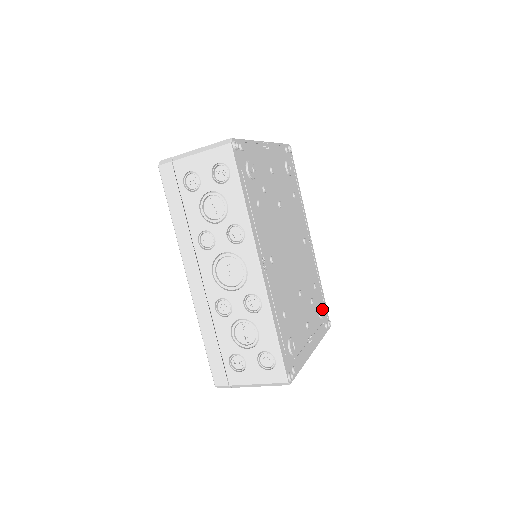
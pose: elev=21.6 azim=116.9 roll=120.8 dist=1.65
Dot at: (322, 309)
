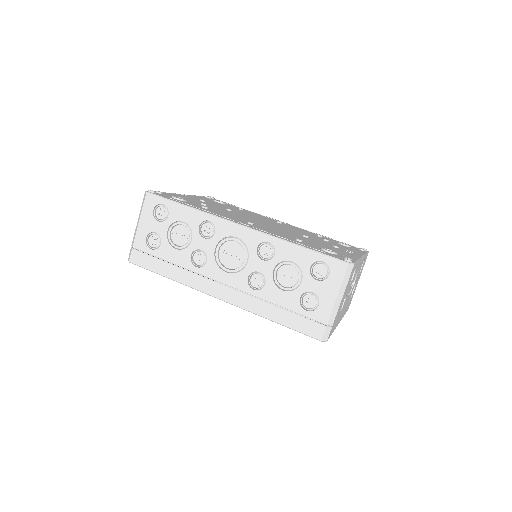
Dot at: occluded
